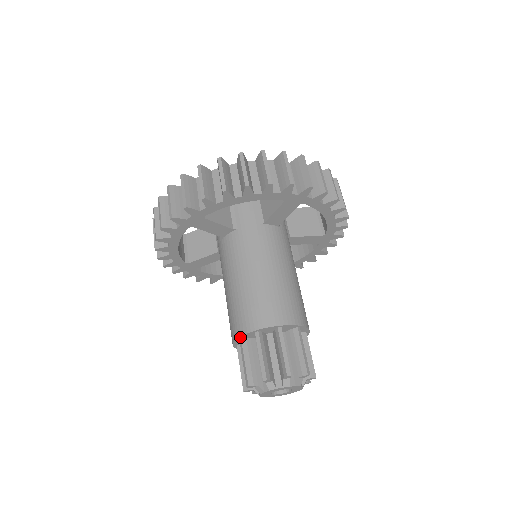
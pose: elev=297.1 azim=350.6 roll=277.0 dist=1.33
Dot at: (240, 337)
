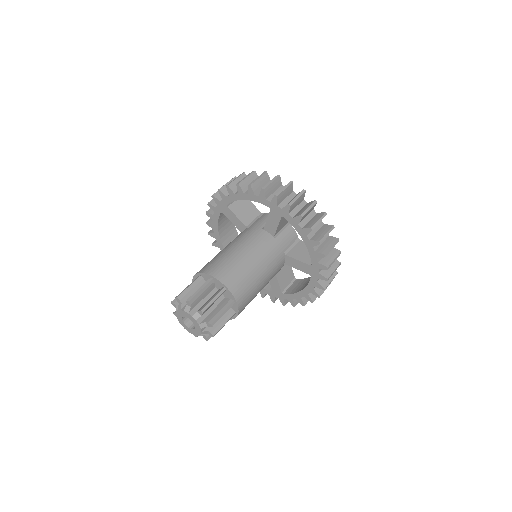
Dot at: (214, 278)
